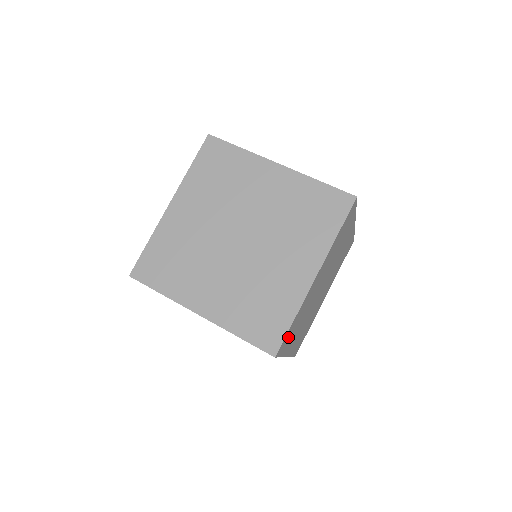
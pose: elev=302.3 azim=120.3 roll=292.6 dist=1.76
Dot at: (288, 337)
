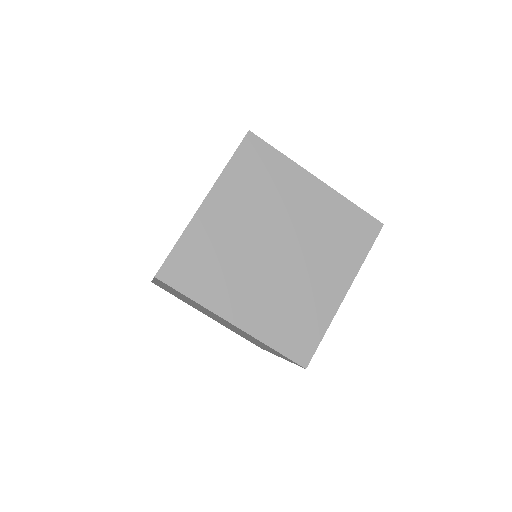
Dot at: occluded
